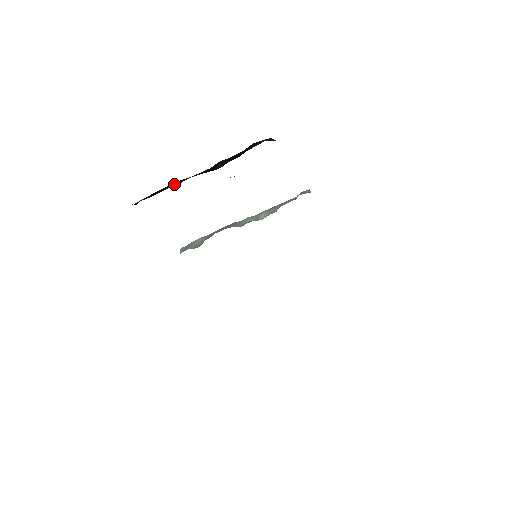
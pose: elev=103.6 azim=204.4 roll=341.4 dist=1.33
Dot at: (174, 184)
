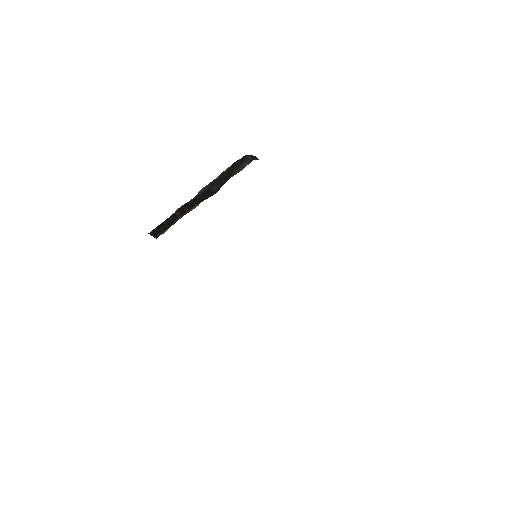
Dot at: (182, 212)
